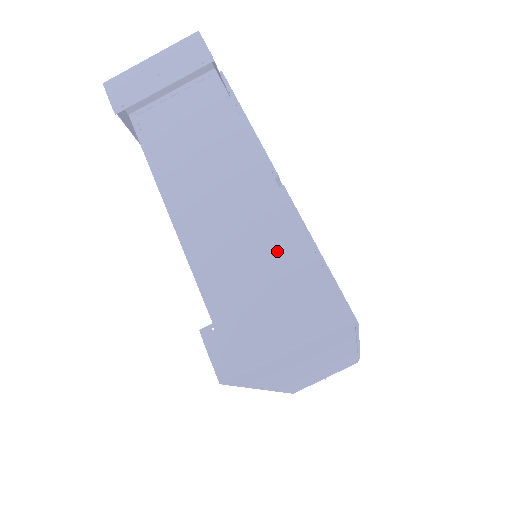
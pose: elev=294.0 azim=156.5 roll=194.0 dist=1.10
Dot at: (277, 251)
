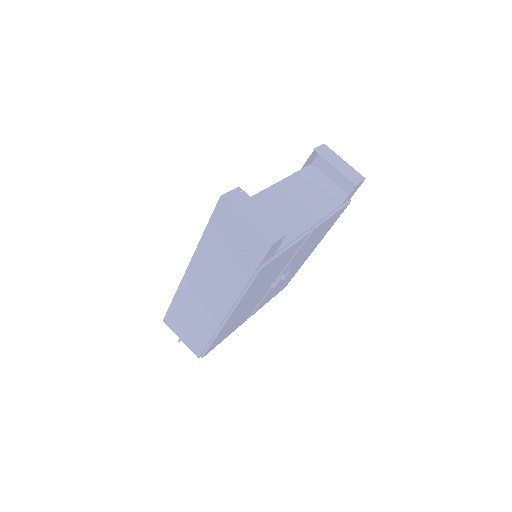
Dot at: occluded
